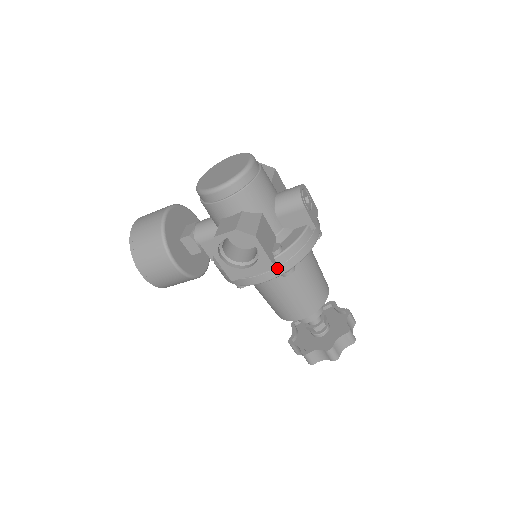
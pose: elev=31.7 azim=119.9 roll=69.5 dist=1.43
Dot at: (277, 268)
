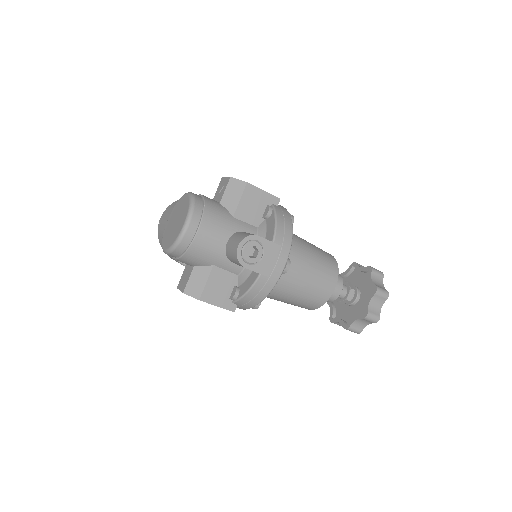
Dot at: (241, 306)
